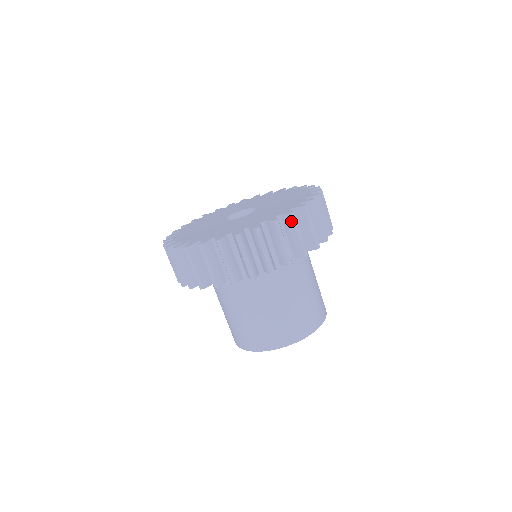
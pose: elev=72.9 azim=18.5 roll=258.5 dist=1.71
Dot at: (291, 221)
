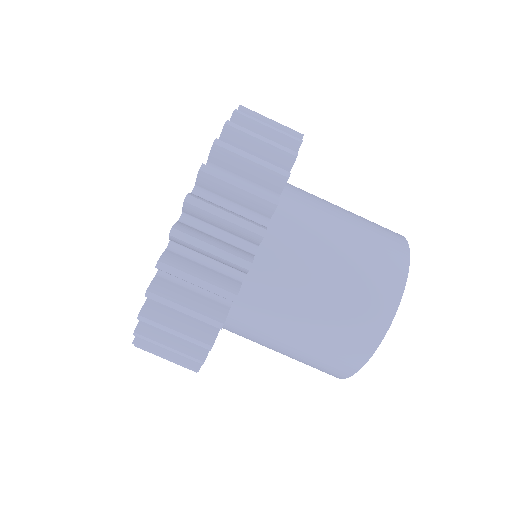
Dot at: (158, 301)
